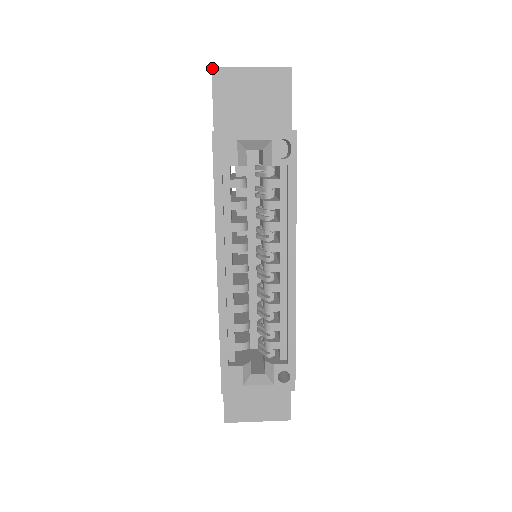
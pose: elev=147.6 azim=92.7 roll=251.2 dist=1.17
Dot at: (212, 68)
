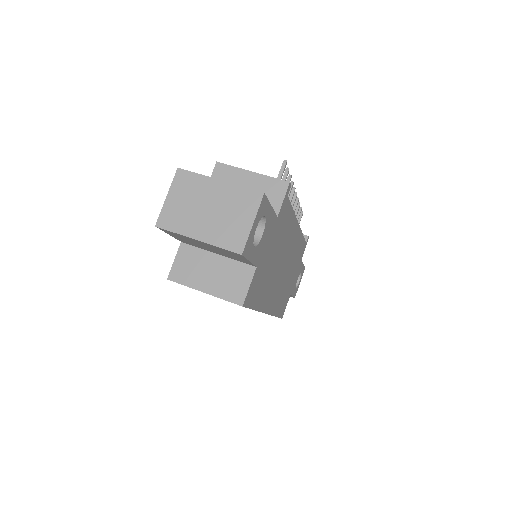
Dot at: occluded
